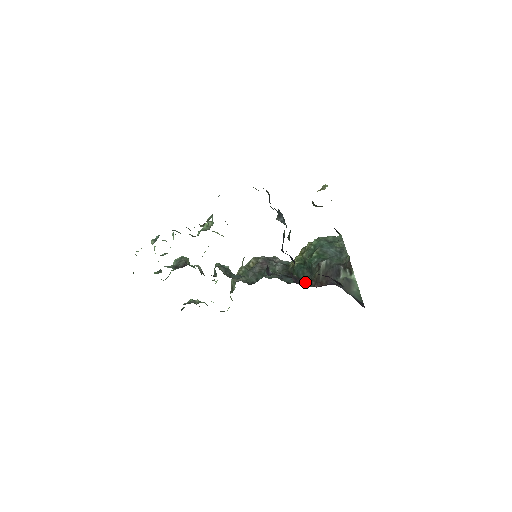
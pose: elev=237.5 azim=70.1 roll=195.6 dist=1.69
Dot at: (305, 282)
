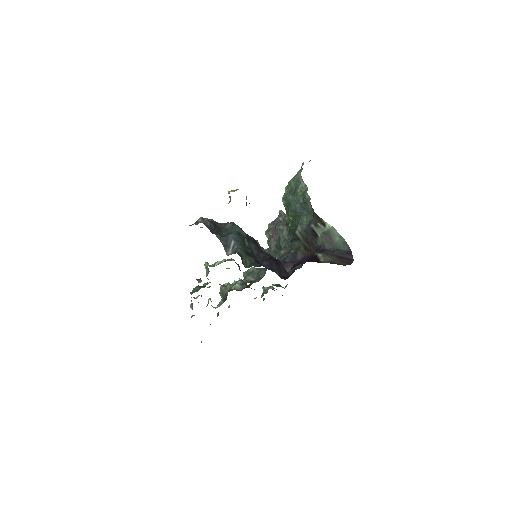
Dot at: (302, 254)
